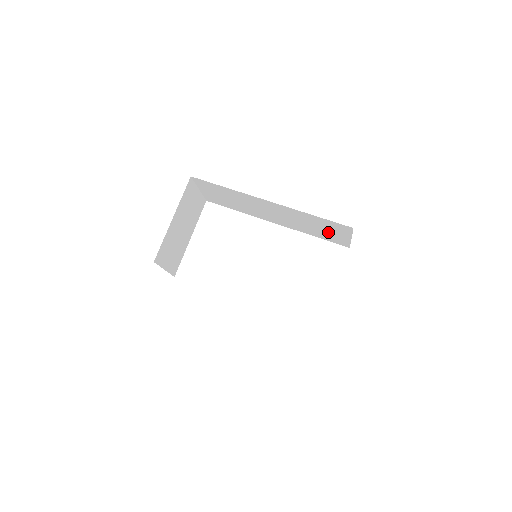
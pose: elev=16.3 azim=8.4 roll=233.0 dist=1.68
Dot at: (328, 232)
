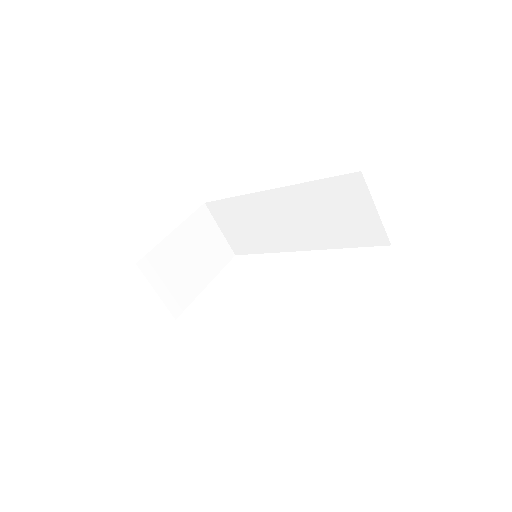
Dot at: (349, 217)
